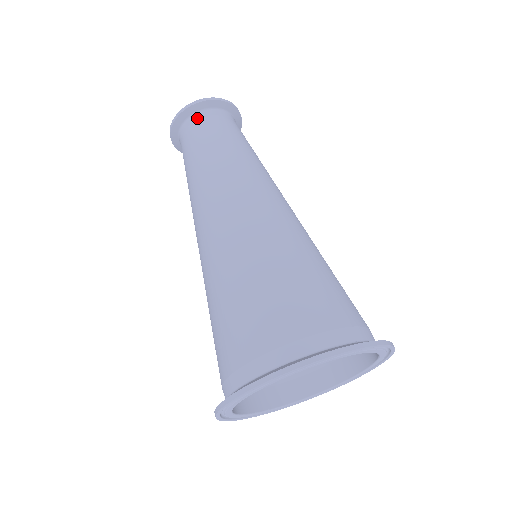
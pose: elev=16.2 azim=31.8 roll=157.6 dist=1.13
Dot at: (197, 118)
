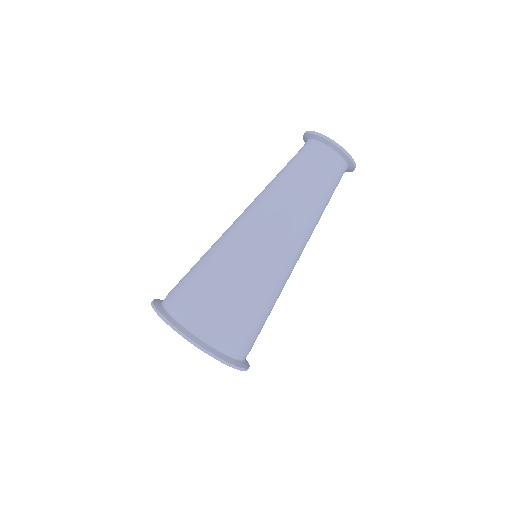
Dot at: (335, 159)
